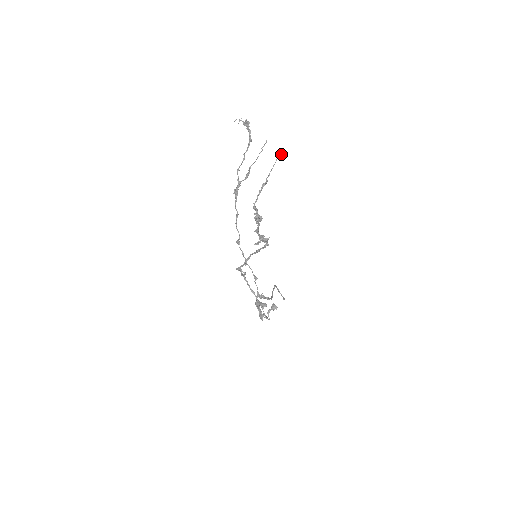
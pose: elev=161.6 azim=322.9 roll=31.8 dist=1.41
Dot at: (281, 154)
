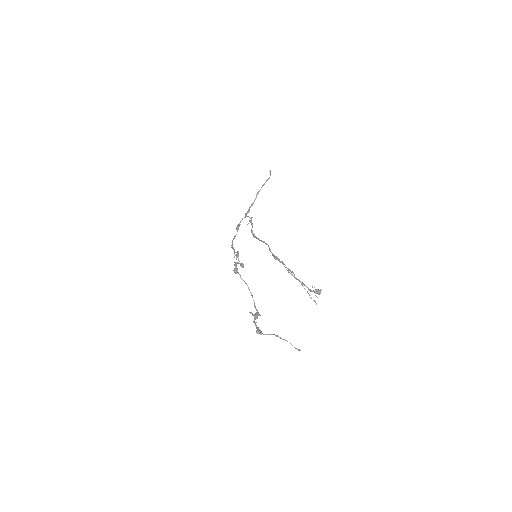
Dot at: (299, 350)
